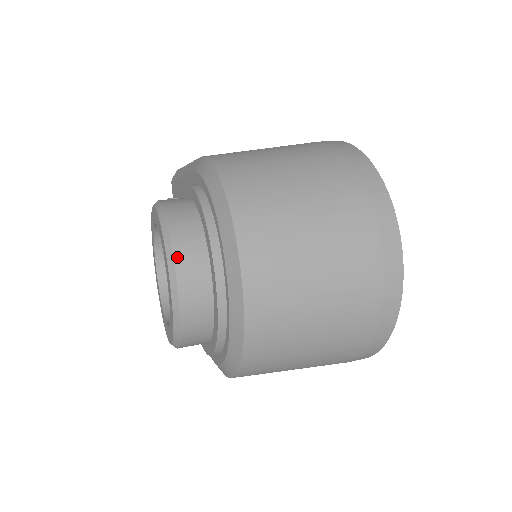
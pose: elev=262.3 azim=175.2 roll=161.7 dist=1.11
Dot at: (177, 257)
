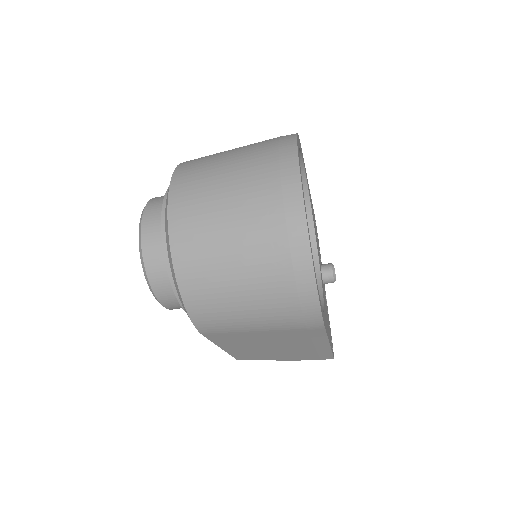
Dot at: (146, 212)
